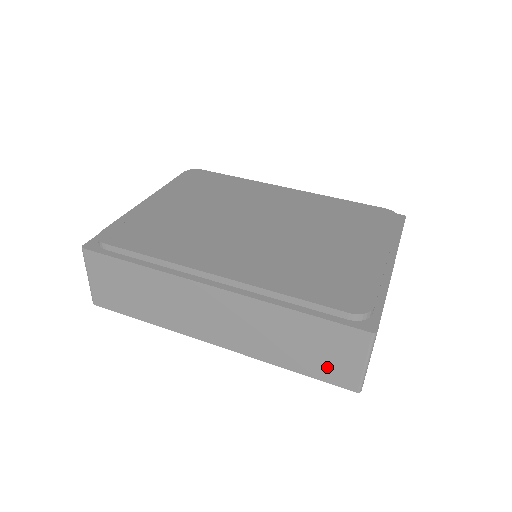
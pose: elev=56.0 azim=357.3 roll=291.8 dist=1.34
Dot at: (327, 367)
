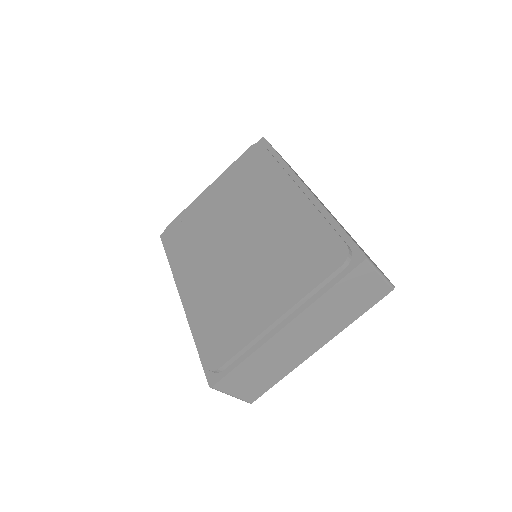
Dot at: occluded
